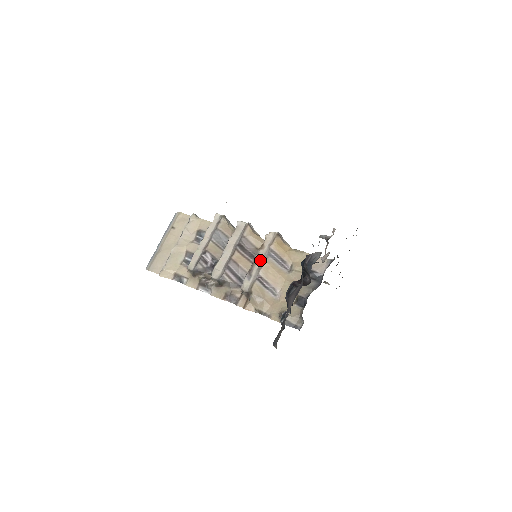
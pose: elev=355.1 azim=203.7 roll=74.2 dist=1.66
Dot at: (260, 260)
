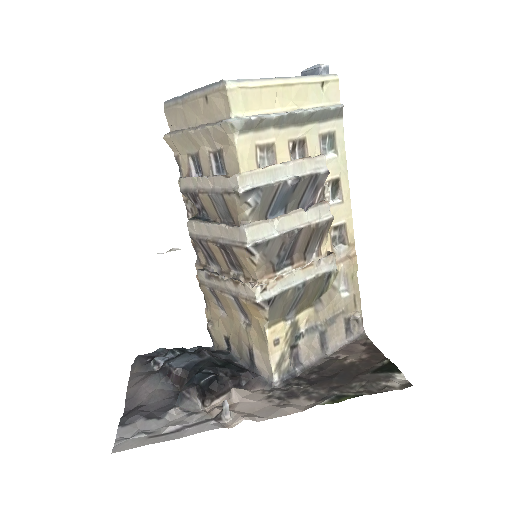
Dot at: (224, 285)
